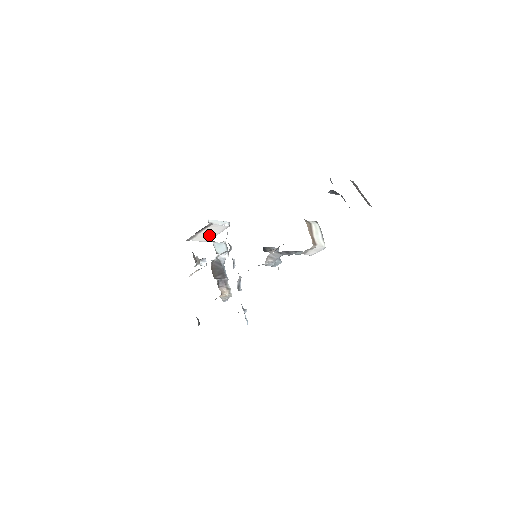
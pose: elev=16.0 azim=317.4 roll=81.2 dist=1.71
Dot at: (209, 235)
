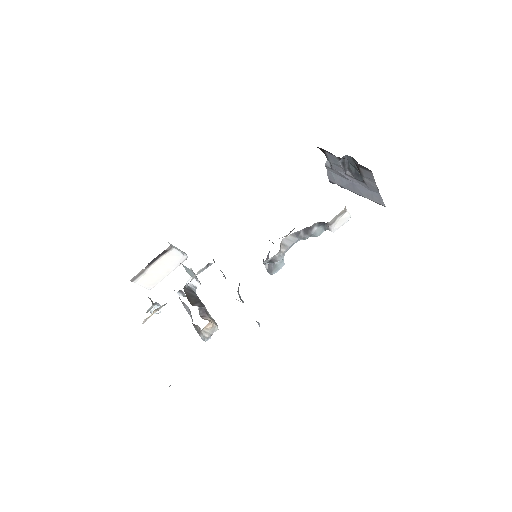
Dot at: (159, 274)
